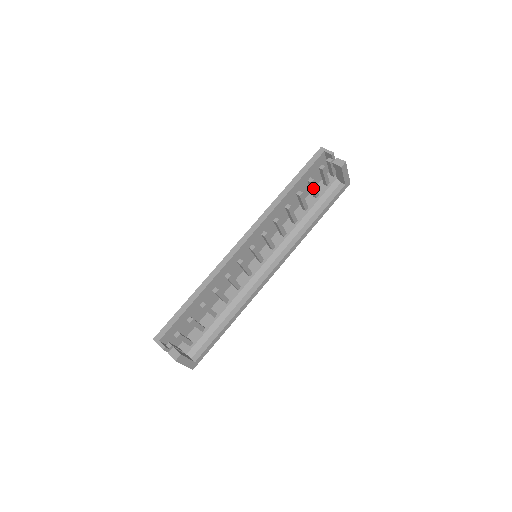
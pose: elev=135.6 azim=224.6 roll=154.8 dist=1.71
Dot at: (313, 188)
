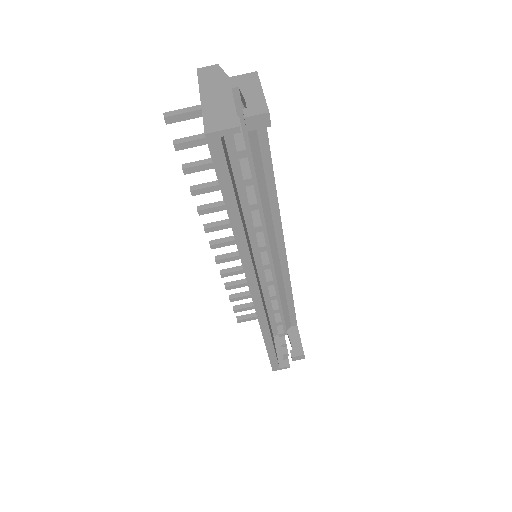
Dot at: occluded
